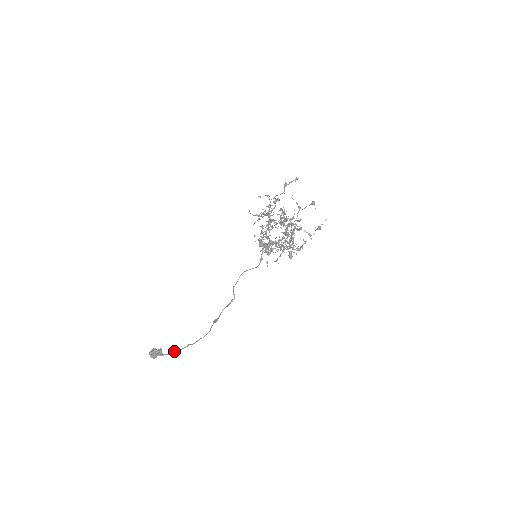
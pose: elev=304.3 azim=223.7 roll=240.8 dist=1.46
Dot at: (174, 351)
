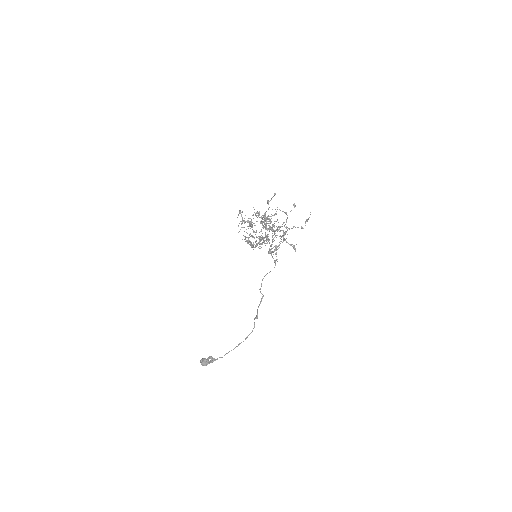
Dot at: occluded
